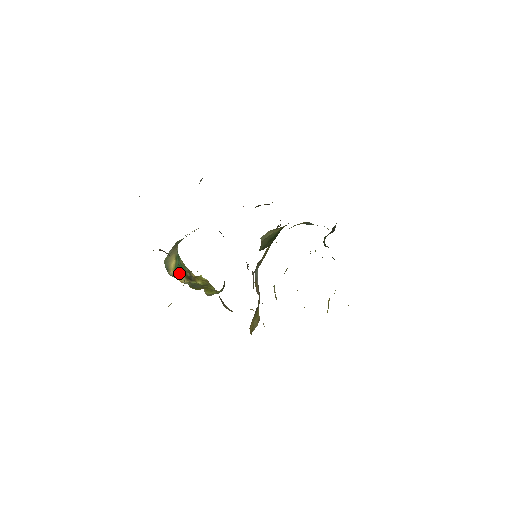
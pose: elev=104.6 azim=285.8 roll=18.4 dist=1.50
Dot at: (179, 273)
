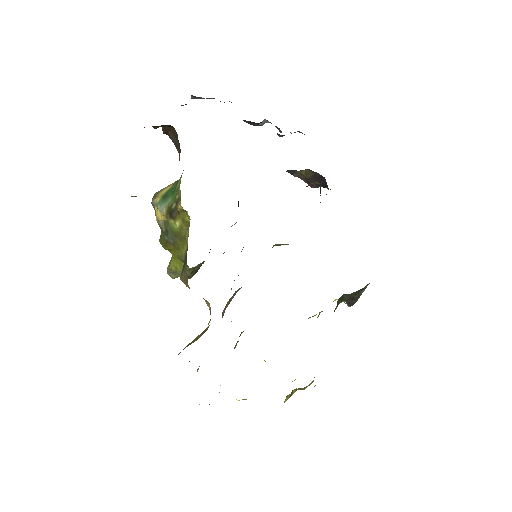
Dot at: (164, 202)
